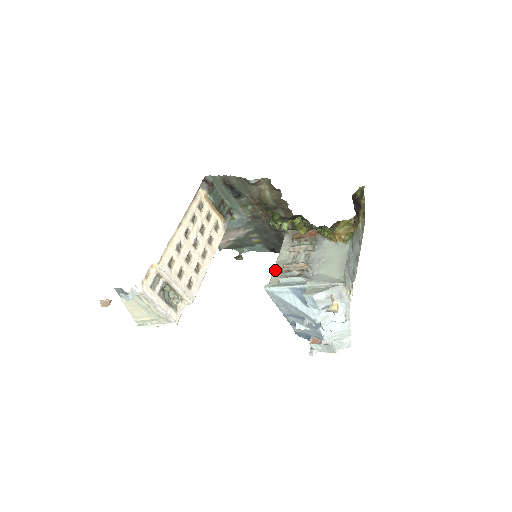
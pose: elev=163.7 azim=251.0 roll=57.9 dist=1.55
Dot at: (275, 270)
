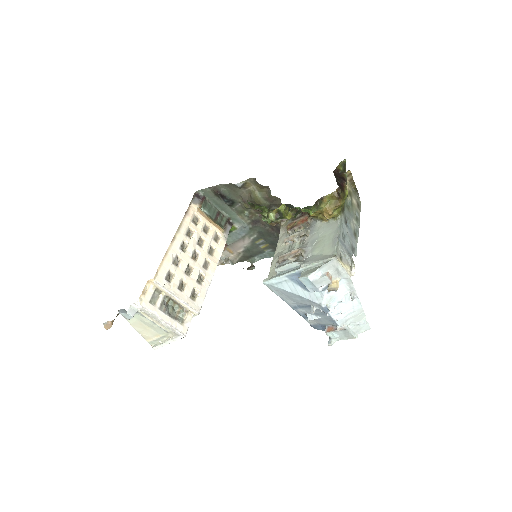
Dot at: (273, 263)
